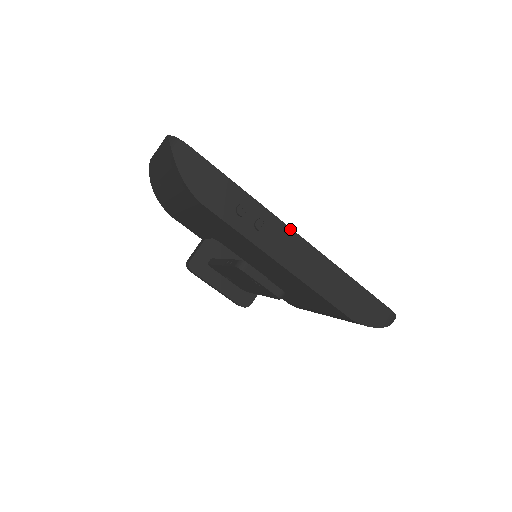
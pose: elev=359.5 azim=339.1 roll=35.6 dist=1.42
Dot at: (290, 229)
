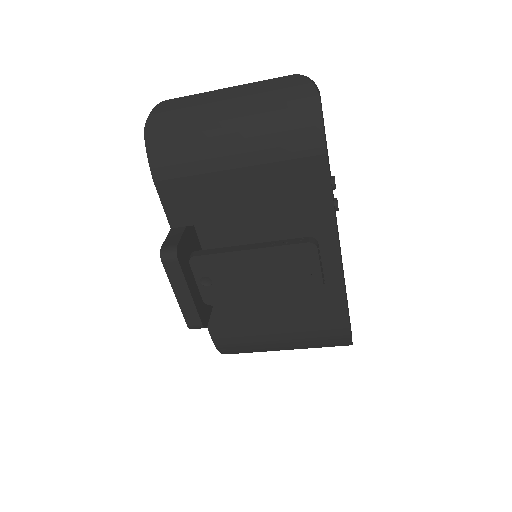
Dot at: occluded
